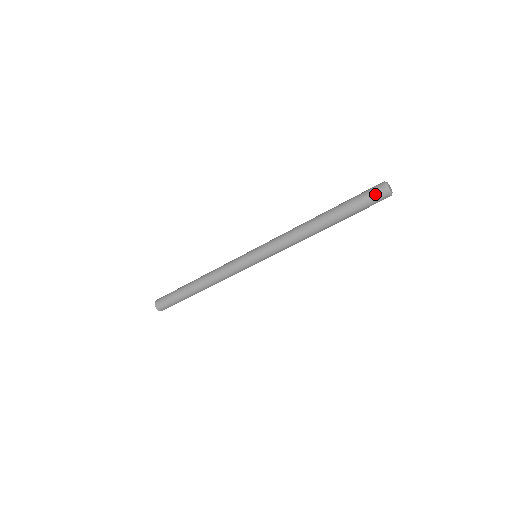
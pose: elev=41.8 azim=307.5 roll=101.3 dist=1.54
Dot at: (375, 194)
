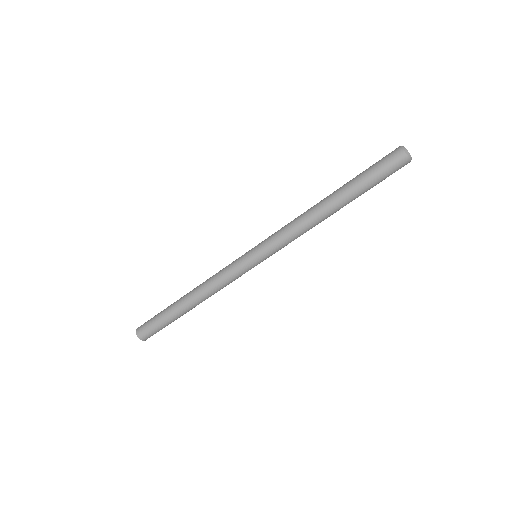
Dot at: (390, 156)
